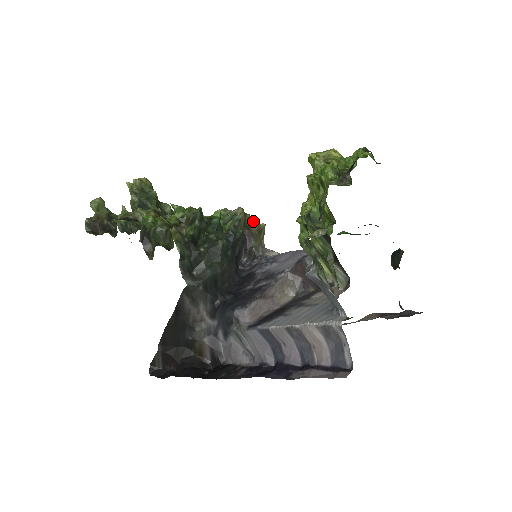
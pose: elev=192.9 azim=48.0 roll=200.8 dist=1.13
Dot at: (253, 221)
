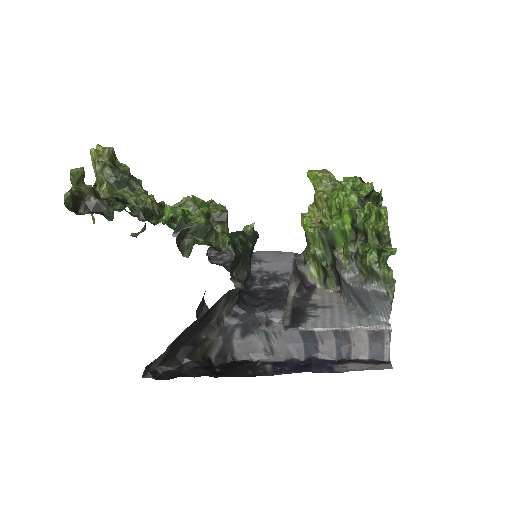
Dot at: occluded
